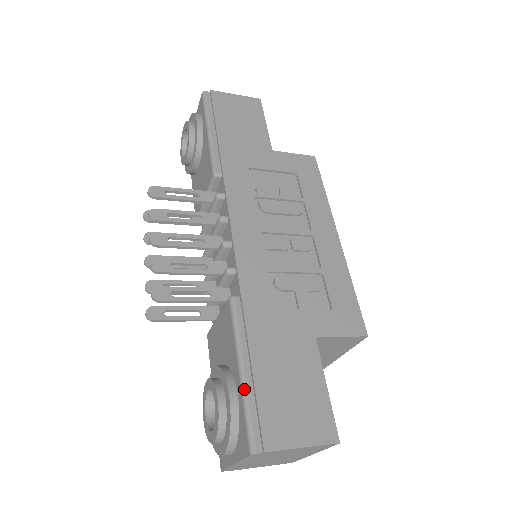
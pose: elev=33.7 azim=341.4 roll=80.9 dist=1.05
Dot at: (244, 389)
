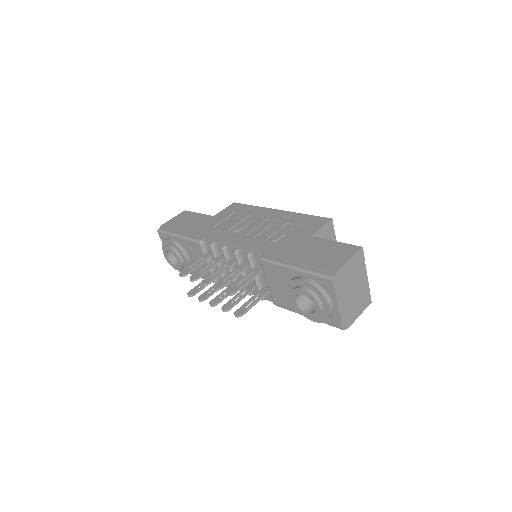
Dot at: (304, 270)
